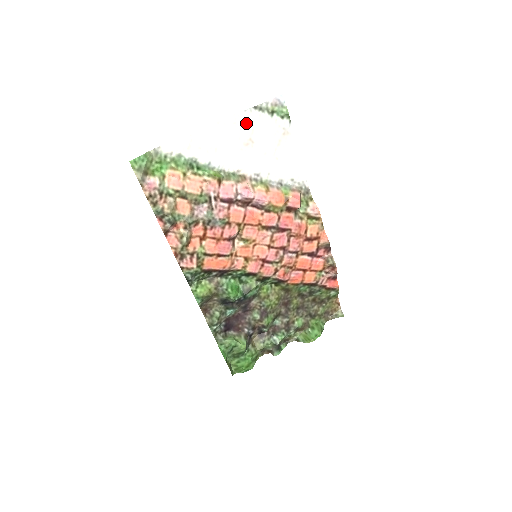
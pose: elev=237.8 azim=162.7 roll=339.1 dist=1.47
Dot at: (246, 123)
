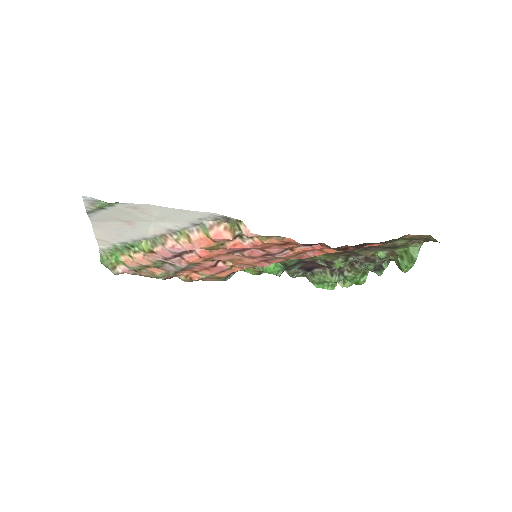
Dot at: (104, 218)
